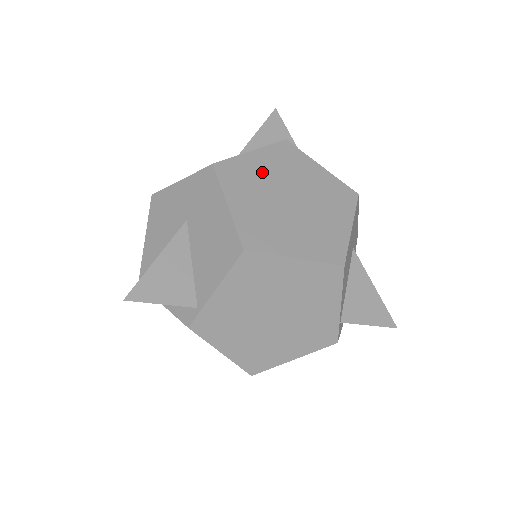
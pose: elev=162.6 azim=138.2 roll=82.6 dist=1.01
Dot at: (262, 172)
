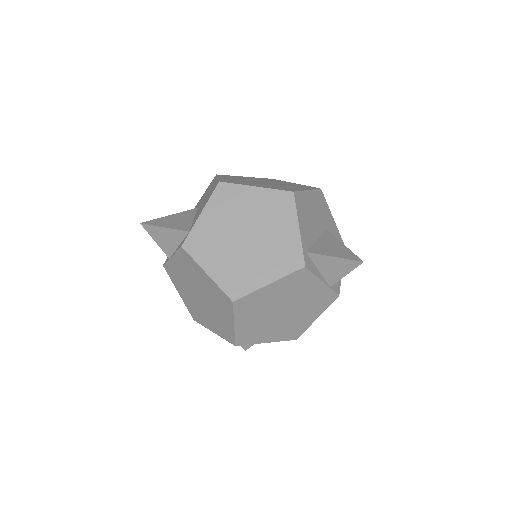
Dot at: occluded
